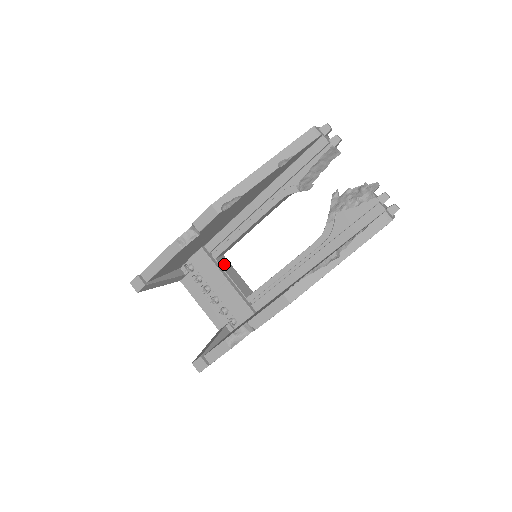
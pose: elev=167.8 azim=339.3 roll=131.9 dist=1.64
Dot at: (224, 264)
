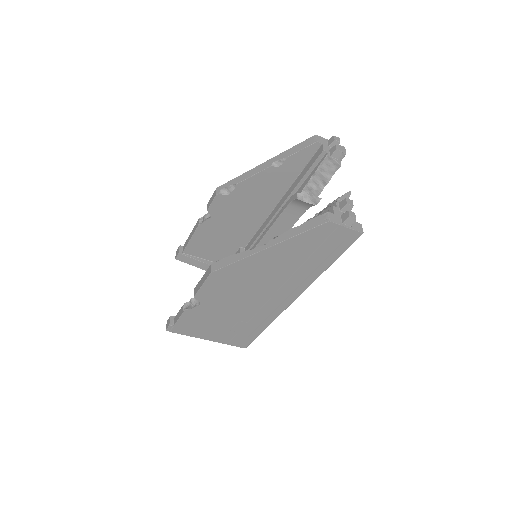
Dot at: occluded
